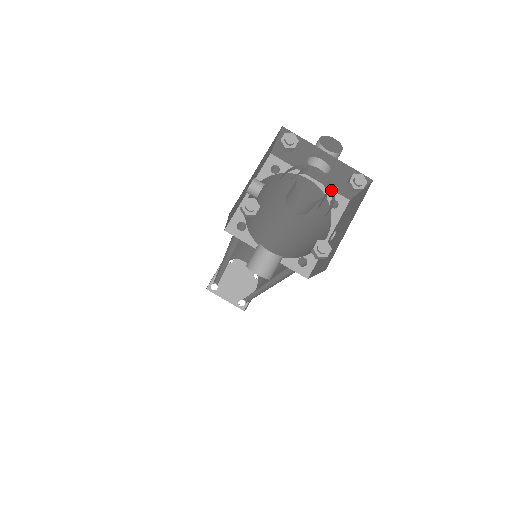
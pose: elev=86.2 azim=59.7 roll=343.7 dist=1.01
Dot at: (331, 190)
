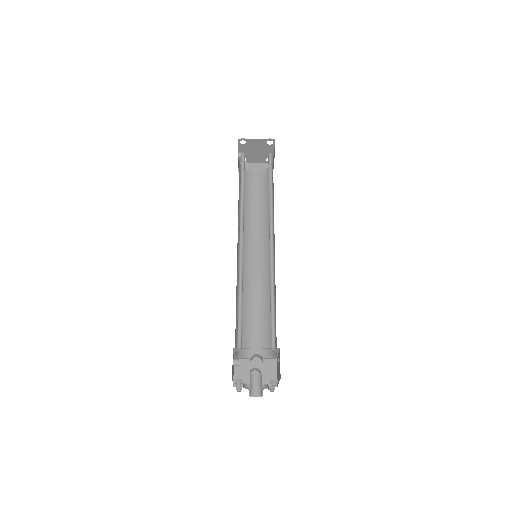
Dot at: occluded
